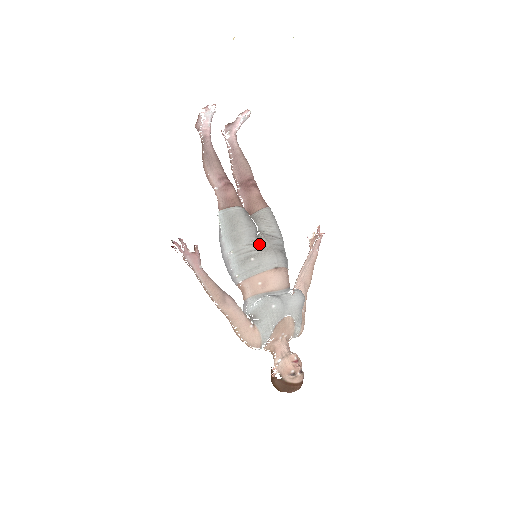
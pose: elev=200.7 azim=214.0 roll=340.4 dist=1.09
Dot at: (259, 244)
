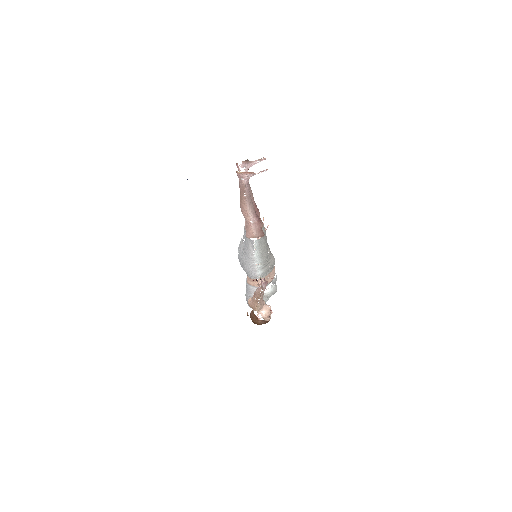
Dot at: (270, 255)
